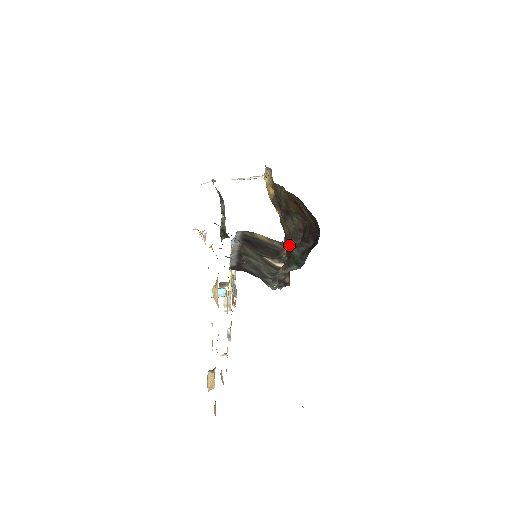
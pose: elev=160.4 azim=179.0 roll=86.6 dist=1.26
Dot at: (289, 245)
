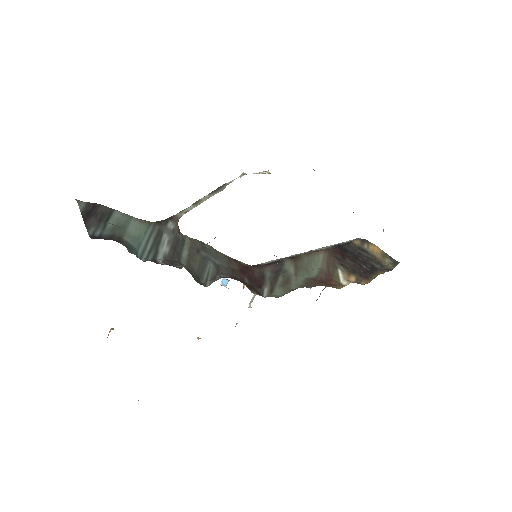
Dot at: occluded
